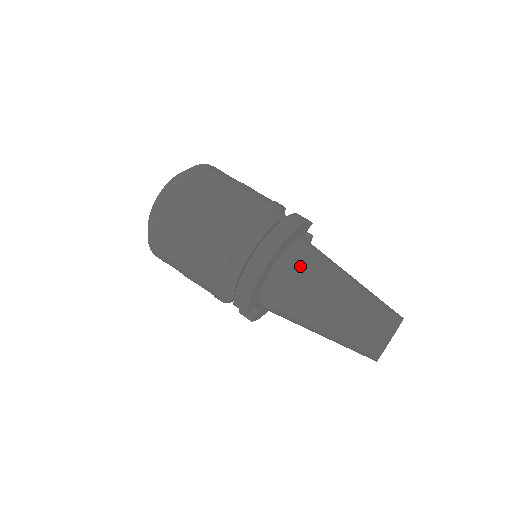
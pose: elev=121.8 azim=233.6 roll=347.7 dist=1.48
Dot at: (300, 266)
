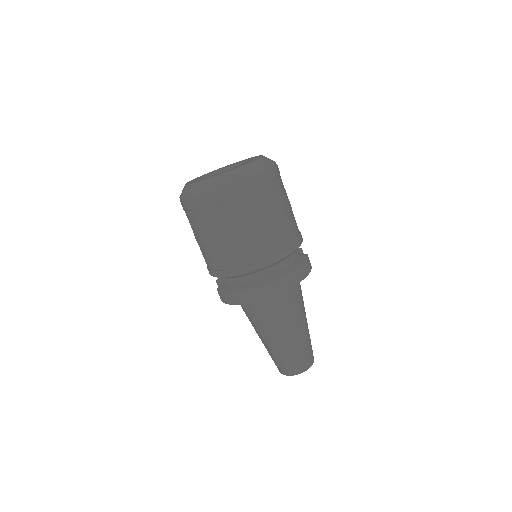
Dot at: (279, 305)
